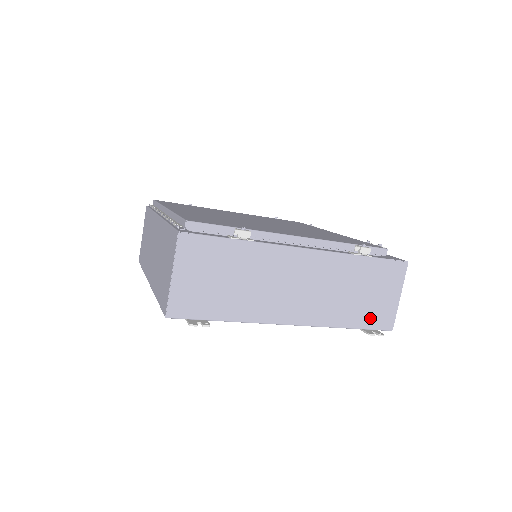
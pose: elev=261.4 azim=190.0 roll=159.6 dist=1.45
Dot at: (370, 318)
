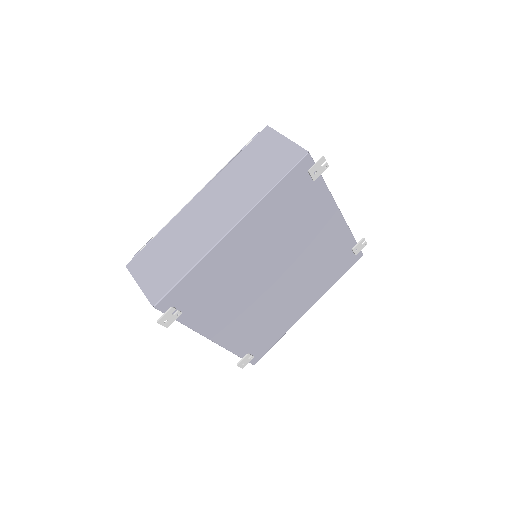
Dot at: occluded
